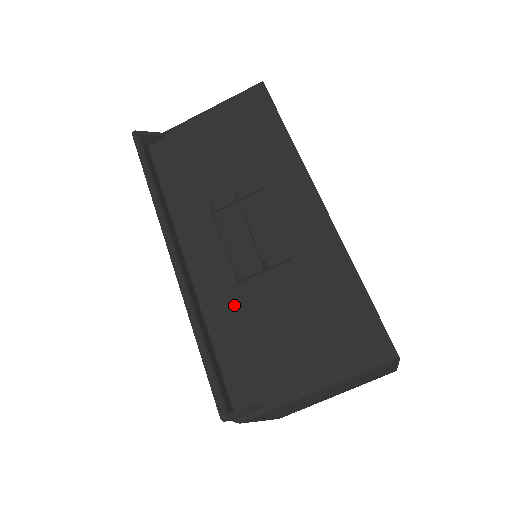
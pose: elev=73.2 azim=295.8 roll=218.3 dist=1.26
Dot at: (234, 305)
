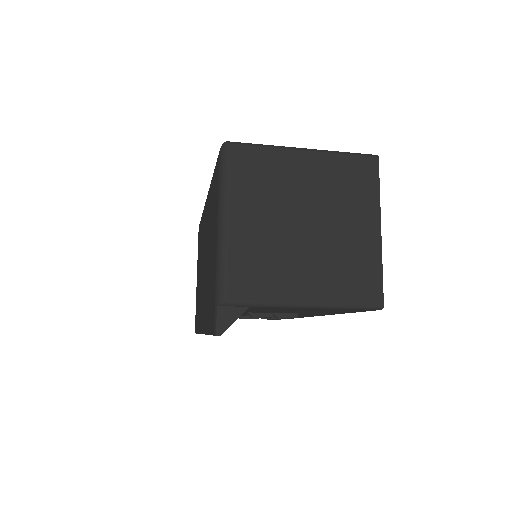
Dot at: occluded
